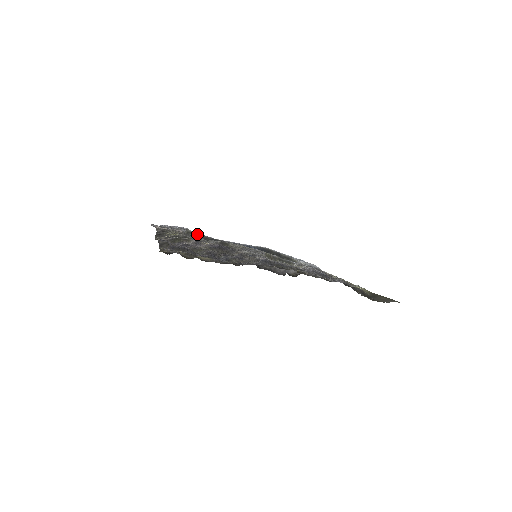
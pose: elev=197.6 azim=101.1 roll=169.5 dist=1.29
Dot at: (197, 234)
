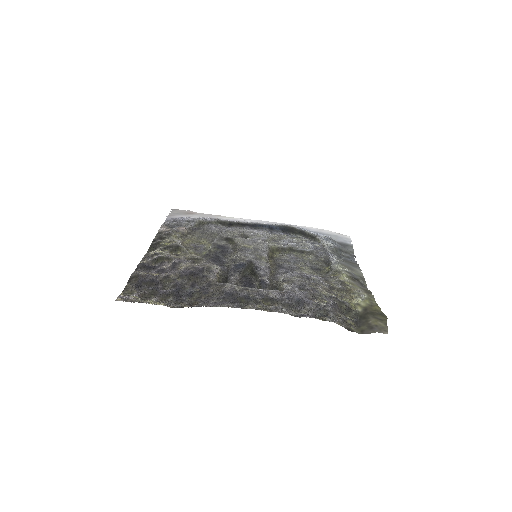
Dot at: (212, 221)
